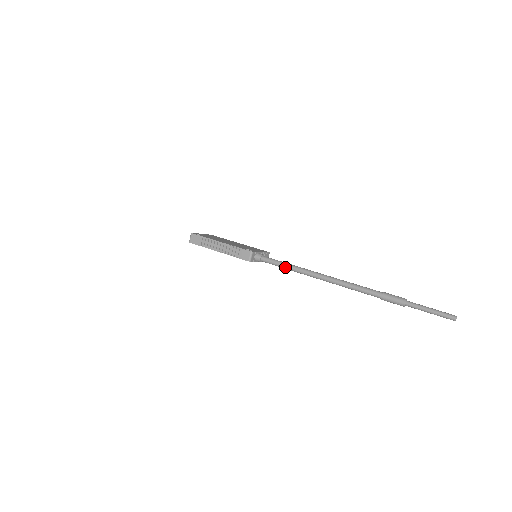
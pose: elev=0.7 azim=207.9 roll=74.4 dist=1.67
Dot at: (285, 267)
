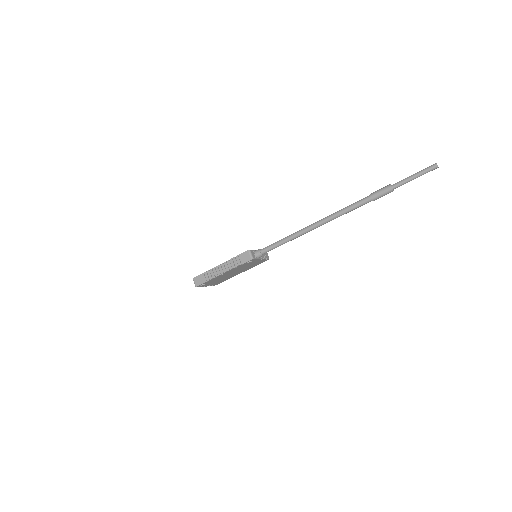
Dot at: (283, 242)
